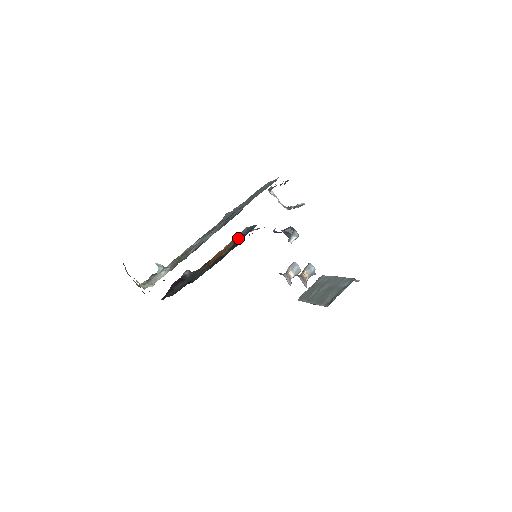
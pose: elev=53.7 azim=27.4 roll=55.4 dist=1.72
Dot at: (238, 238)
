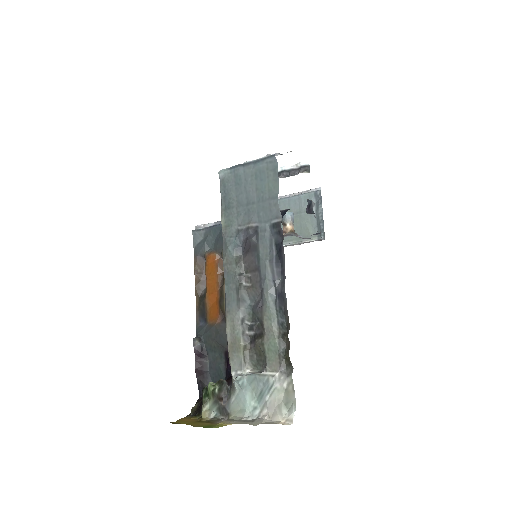
Dot at: occluded
